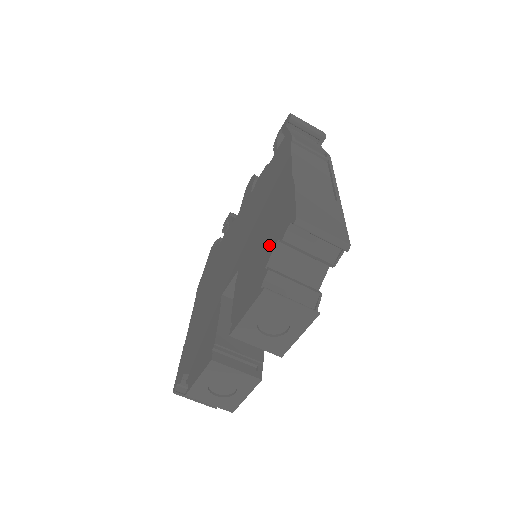
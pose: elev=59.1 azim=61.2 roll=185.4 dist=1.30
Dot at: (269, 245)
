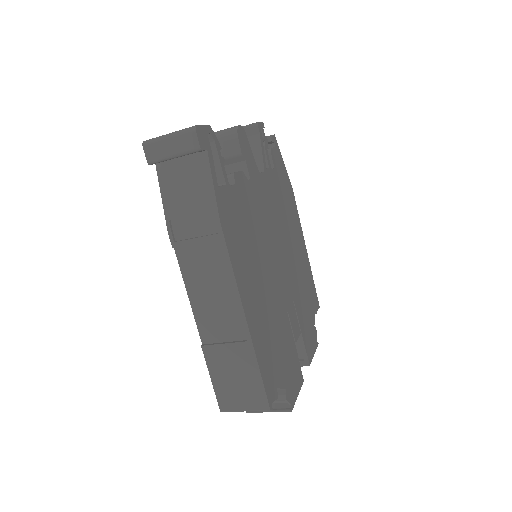
Dot at: occluded
